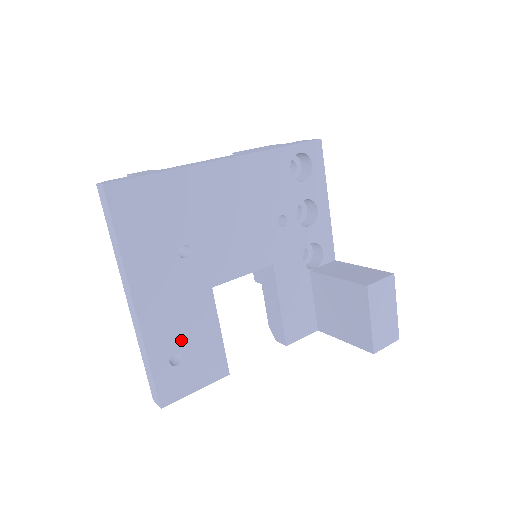
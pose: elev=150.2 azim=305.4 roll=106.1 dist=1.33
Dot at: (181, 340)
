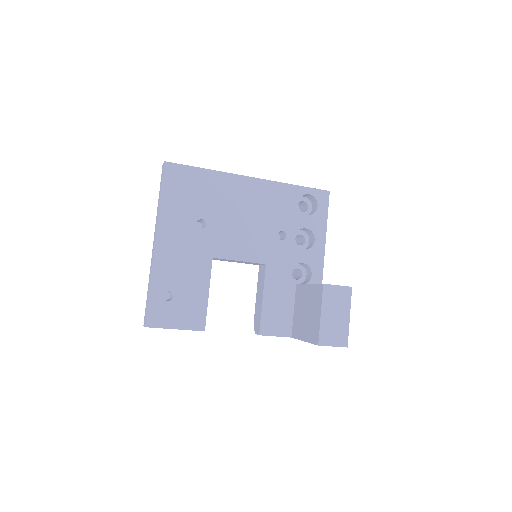
Dot at: (177, 284)
